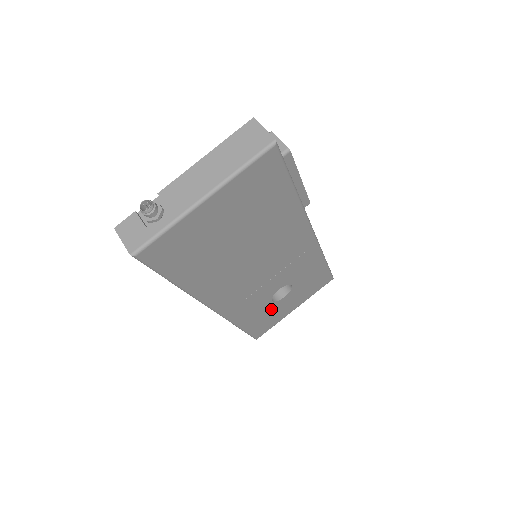
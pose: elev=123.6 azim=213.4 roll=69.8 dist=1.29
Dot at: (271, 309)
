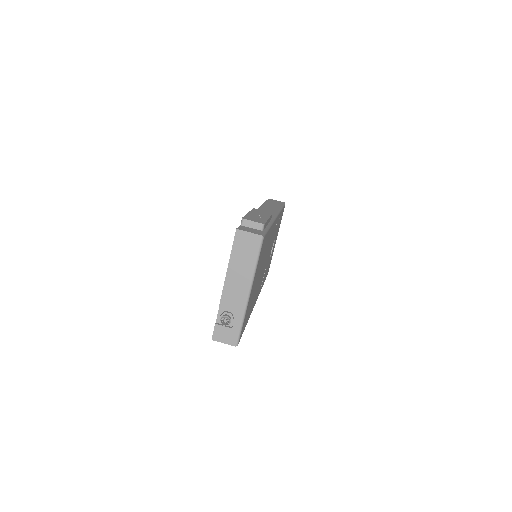
Dot at: (270, 259)
